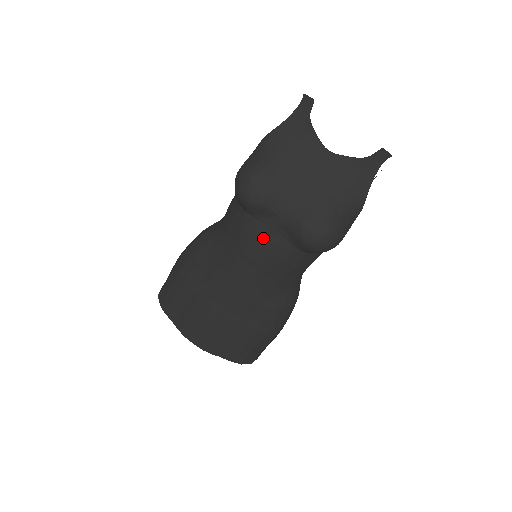
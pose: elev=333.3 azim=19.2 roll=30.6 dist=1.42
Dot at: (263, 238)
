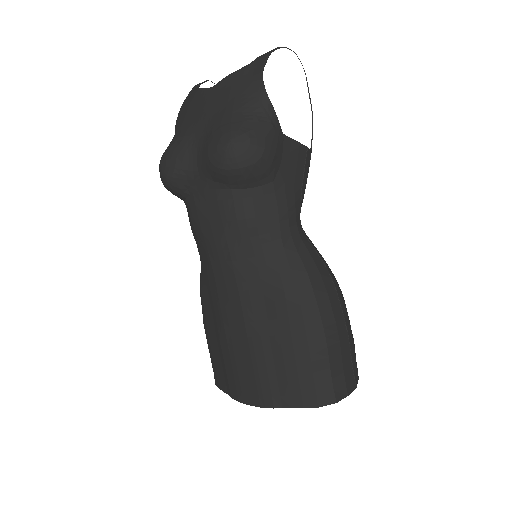
Dot at: (205, 208)
